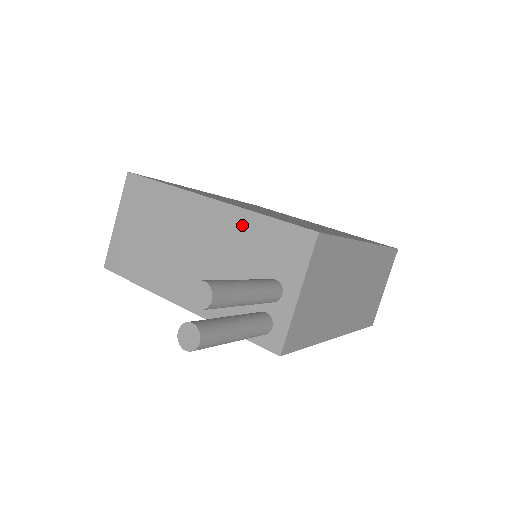
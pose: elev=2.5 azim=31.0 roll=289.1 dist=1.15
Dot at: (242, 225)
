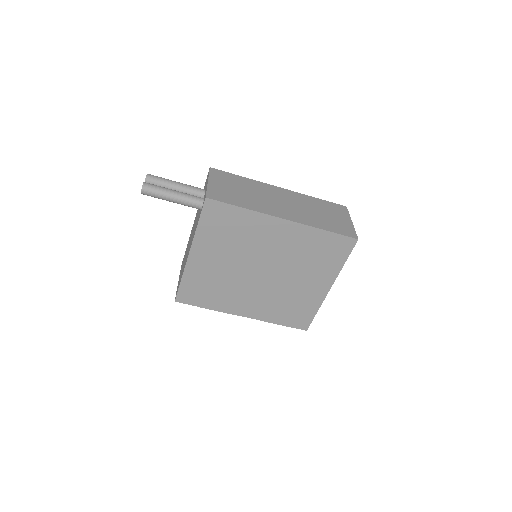
Dot at: occluded
